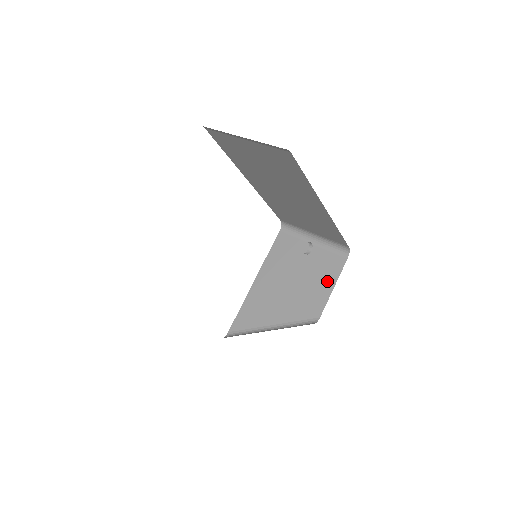
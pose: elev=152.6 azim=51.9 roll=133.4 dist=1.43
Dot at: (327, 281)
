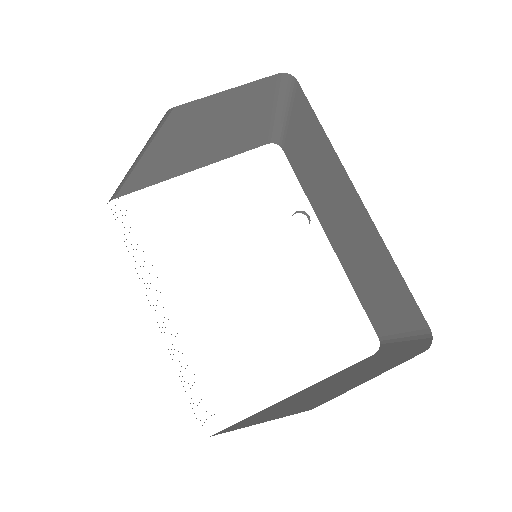
Dot at: (370, 375)
